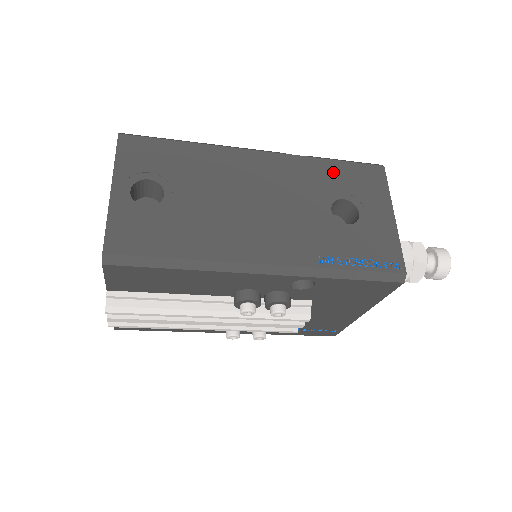
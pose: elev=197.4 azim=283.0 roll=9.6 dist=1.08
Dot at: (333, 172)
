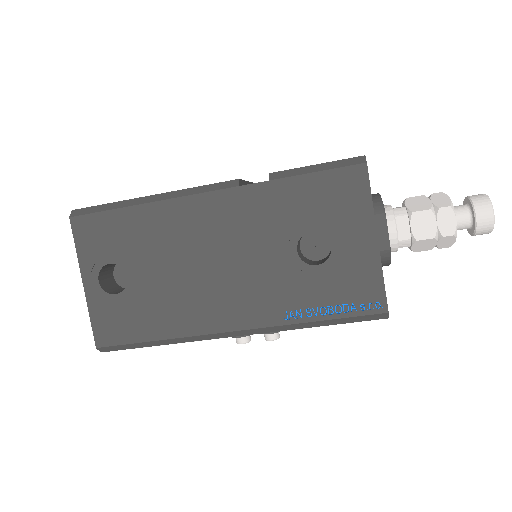
Dot at: (297, 195)
